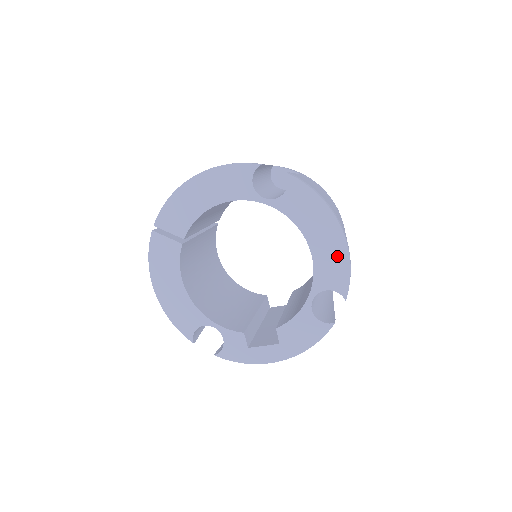
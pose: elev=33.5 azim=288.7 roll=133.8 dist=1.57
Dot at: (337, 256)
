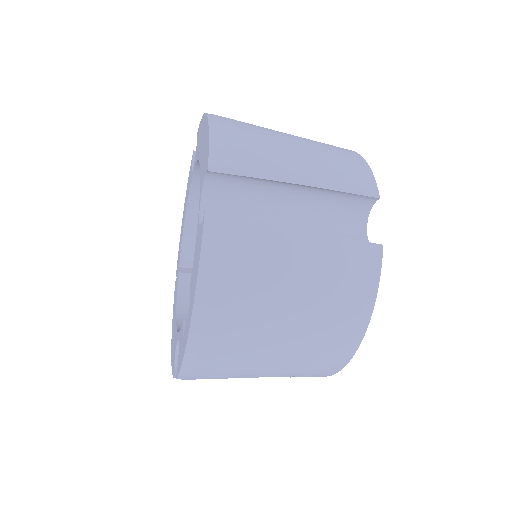
Dot at: (206, 140)
